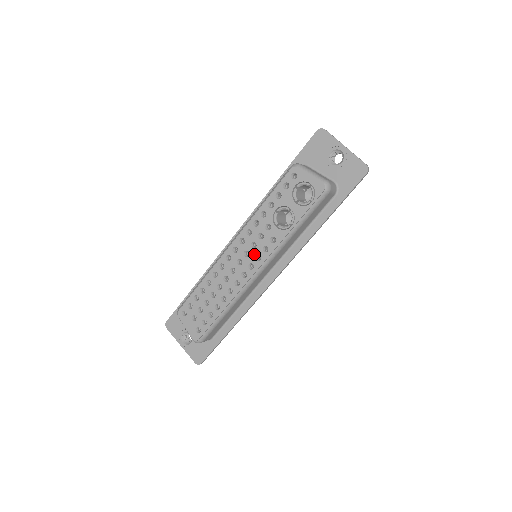
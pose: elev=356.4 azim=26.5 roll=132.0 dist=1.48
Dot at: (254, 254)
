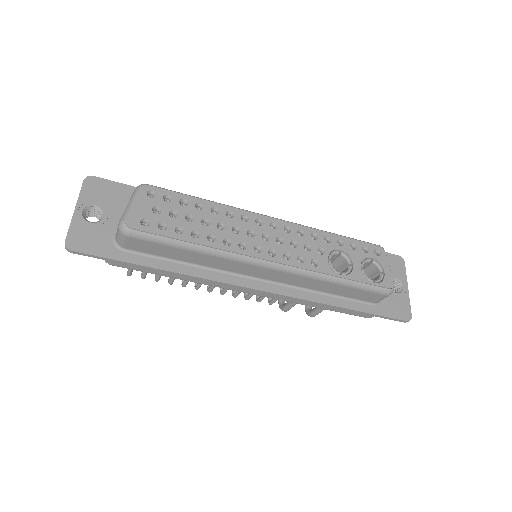
Dot at: (287, 249)
